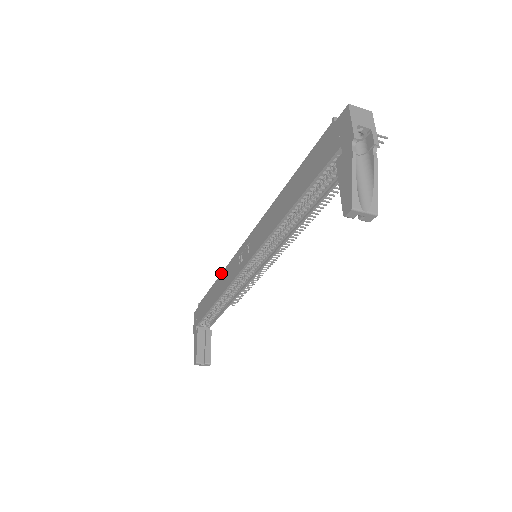
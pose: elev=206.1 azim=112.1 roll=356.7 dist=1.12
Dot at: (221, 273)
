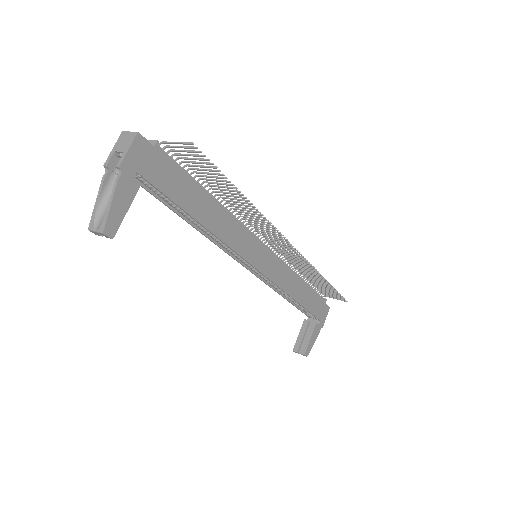
Dot at: occluded
